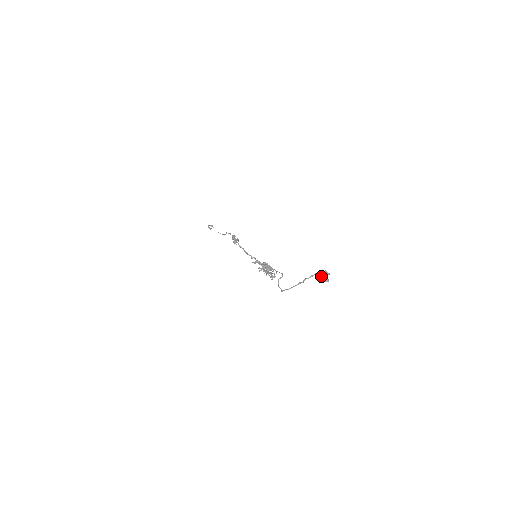
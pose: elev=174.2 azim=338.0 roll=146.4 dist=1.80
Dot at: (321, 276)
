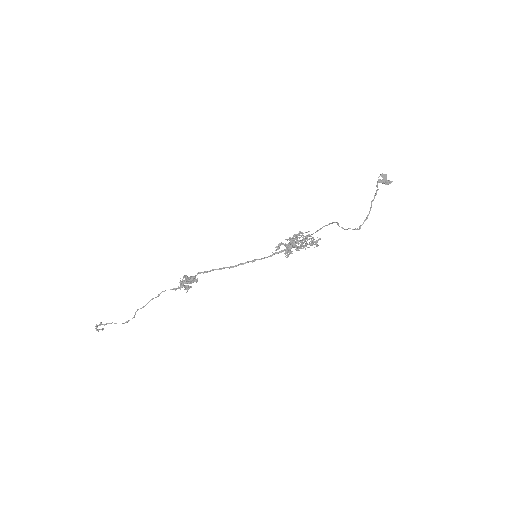
Dot at: (385, 179)
